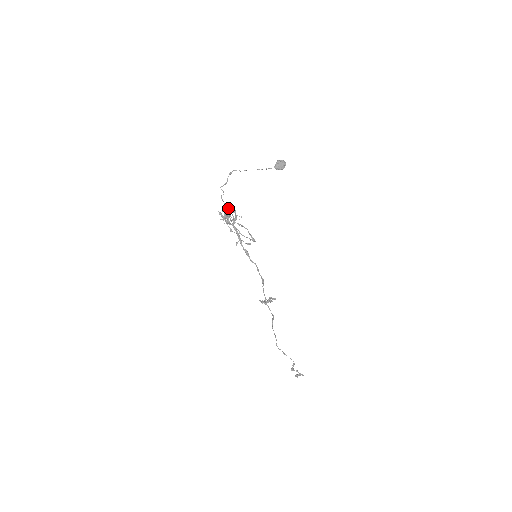
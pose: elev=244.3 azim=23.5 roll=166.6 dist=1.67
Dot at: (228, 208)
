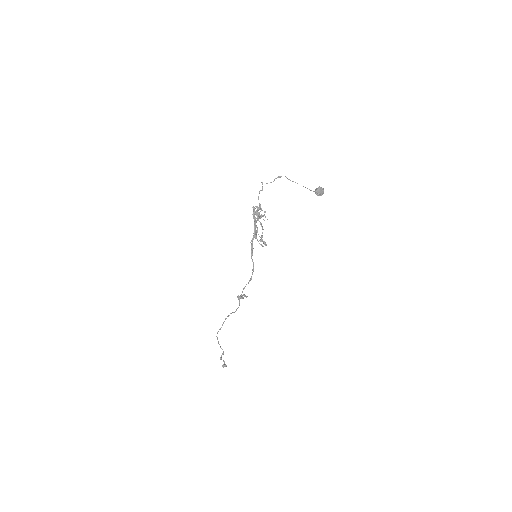
Dot at: (260, 205)
